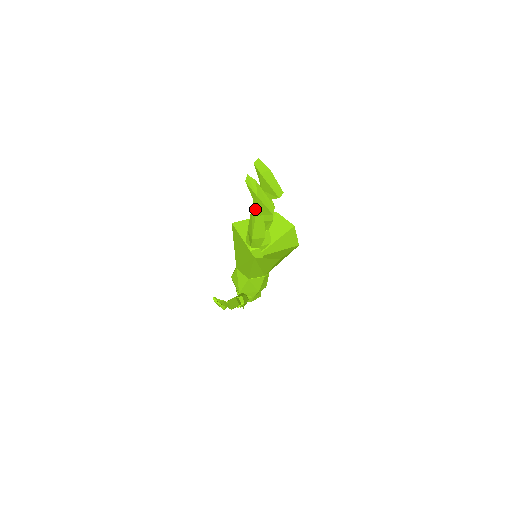
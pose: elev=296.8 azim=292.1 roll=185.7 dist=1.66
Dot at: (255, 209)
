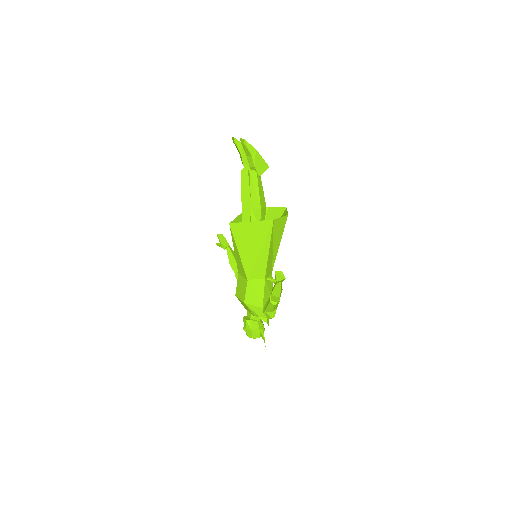
Dot at: (254, 172)
